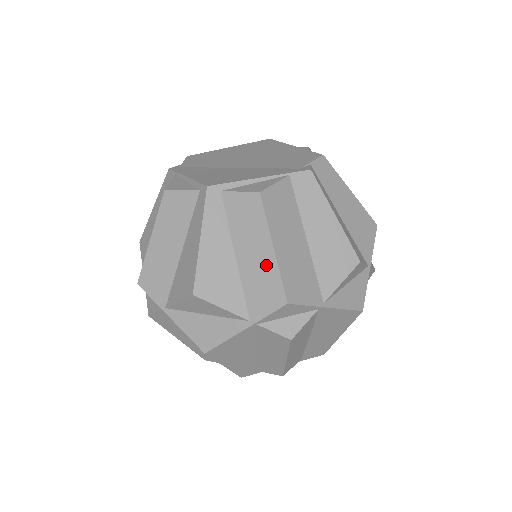
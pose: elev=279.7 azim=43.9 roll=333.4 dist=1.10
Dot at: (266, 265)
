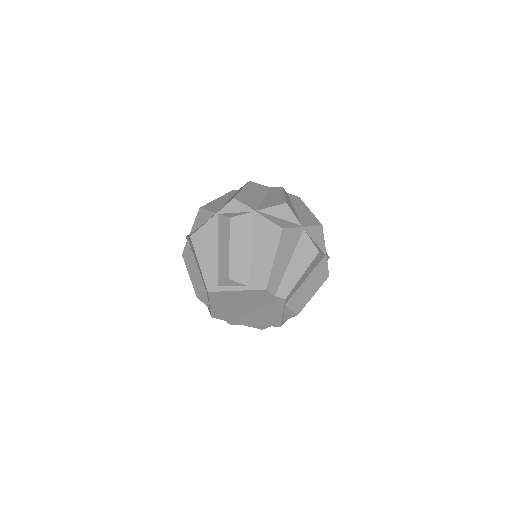
Dot at: occluded
